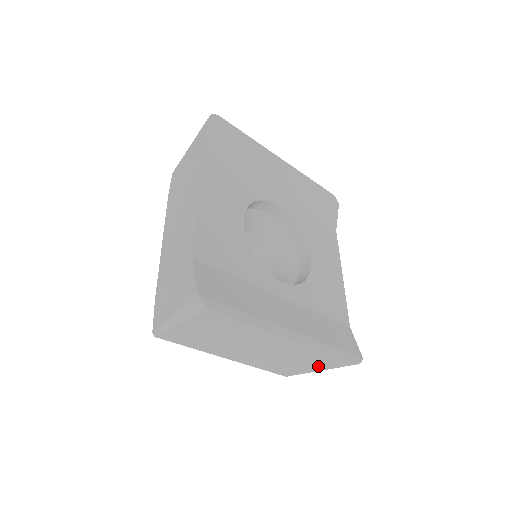
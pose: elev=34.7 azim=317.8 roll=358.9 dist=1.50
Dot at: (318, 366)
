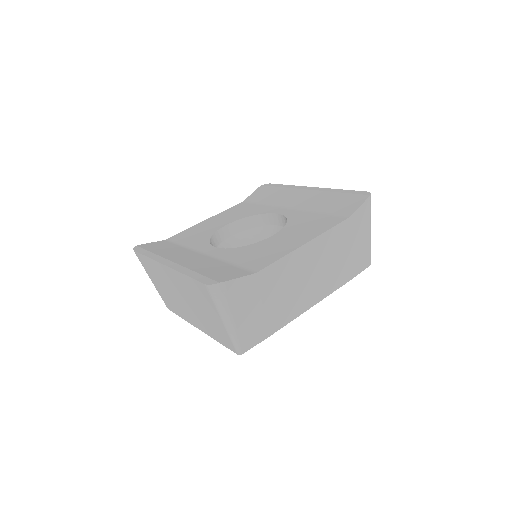
Dot at: (211, 309)
